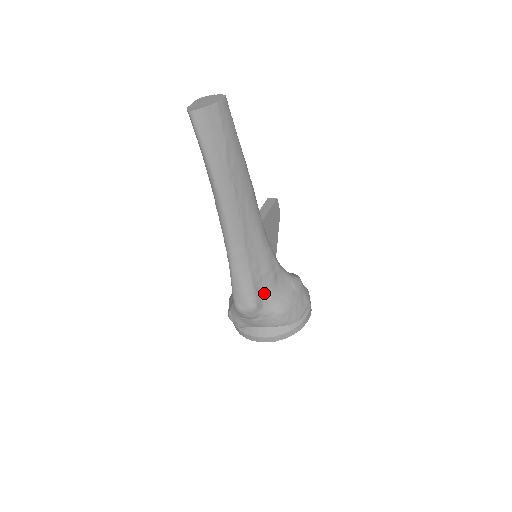
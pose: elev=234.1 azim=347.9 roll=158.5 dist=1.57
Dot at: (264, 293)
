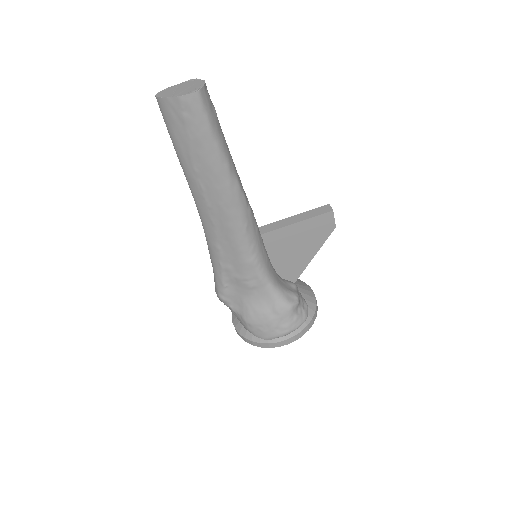
Dot at: (236, 293)
